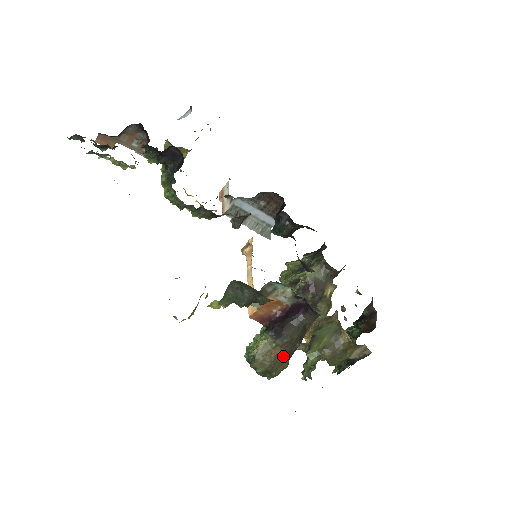
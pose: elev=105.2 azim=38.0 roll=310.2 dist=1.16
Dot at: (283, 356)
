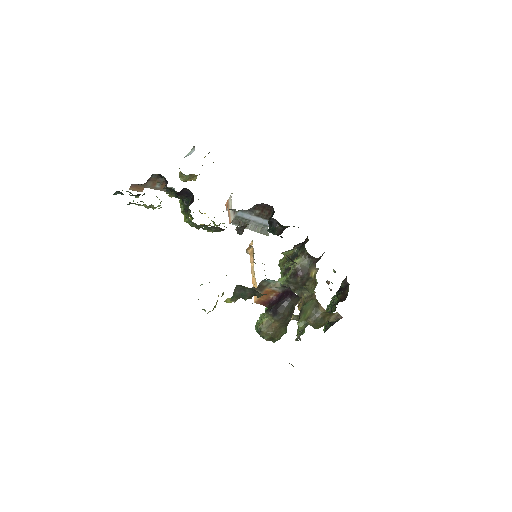
Dot at: (281, 327)
